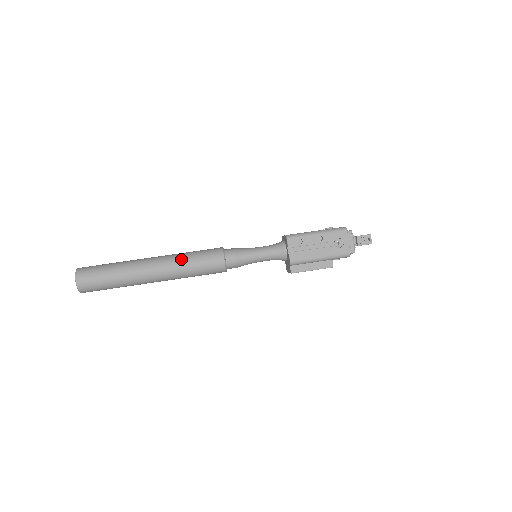
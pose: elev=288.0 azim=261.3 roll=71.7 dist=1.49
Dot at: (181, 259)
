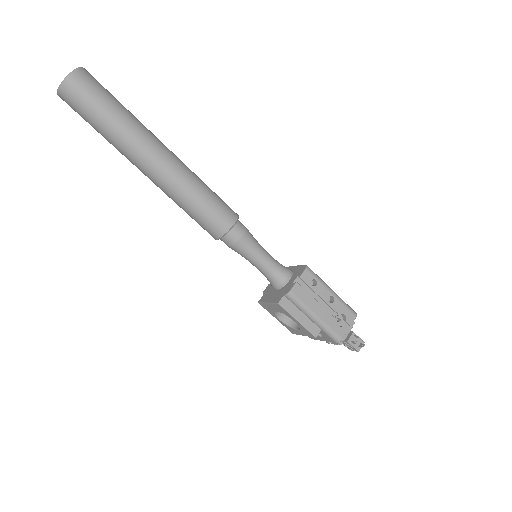
Dot at: (196, 179)
